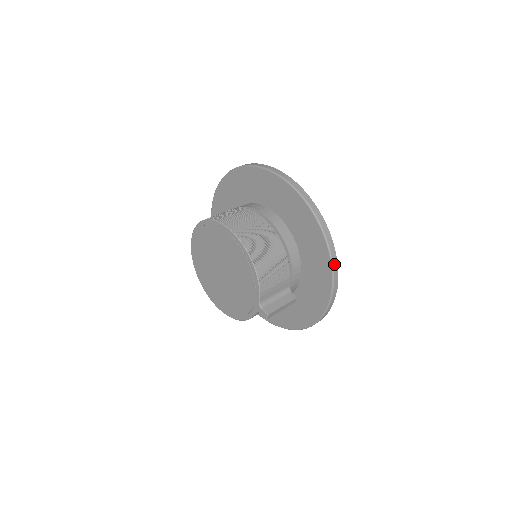
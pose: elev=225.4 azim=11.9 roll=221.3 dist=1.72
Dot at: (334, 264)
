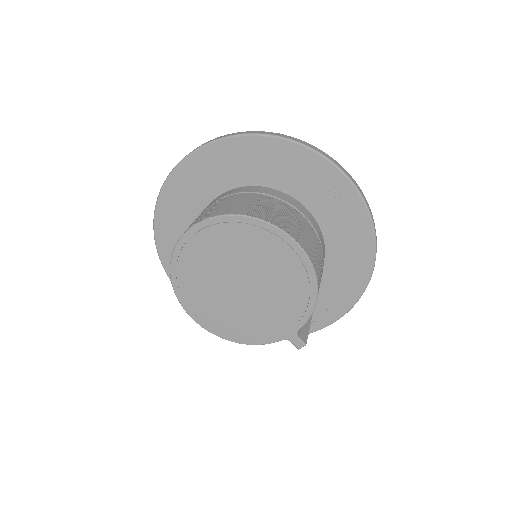
Dot at: (368, 282)
